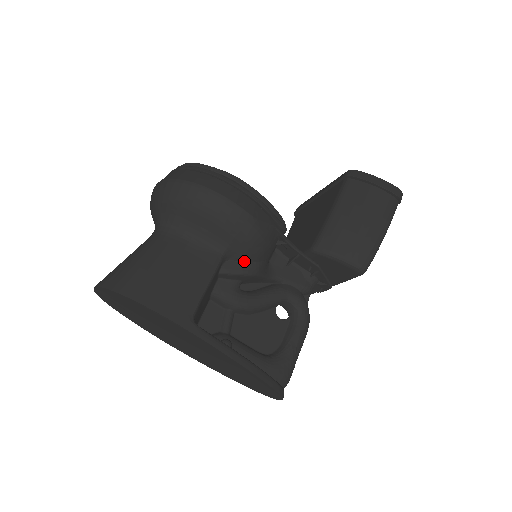
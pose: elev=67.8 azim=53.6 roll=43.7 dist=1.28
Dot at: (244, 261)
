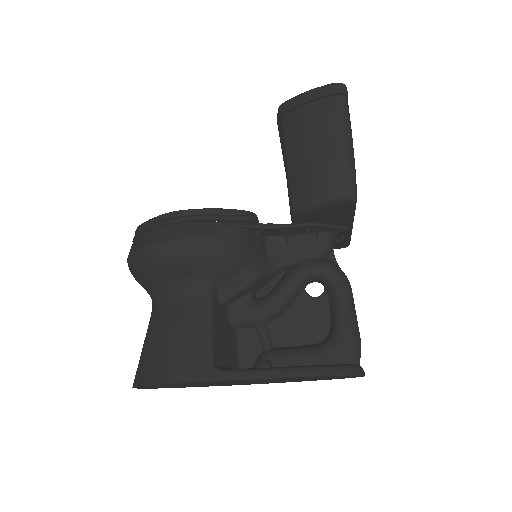
Dot at: (234, 277)
